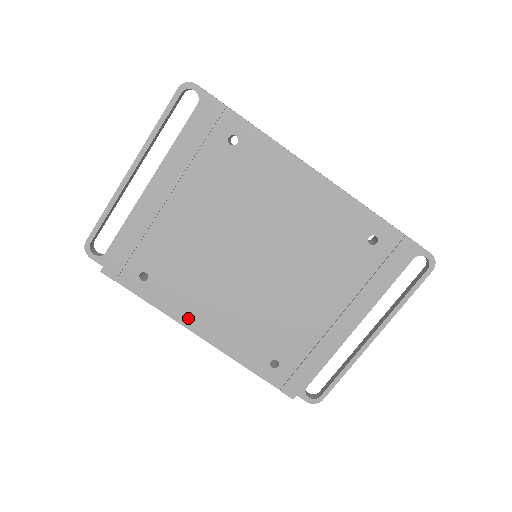
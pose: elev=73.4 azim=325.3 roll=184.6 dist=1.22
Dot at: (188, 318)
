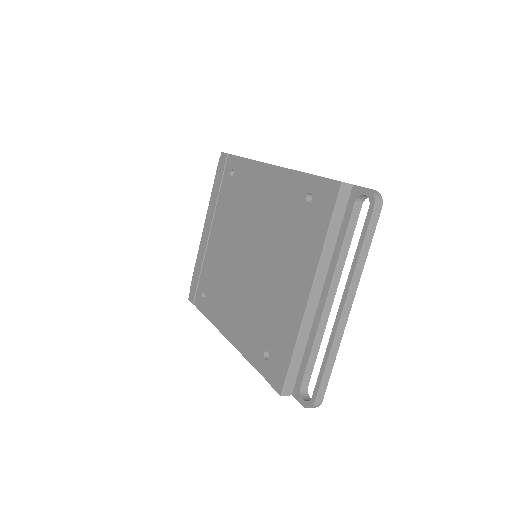
Dot at: (221, 323)
